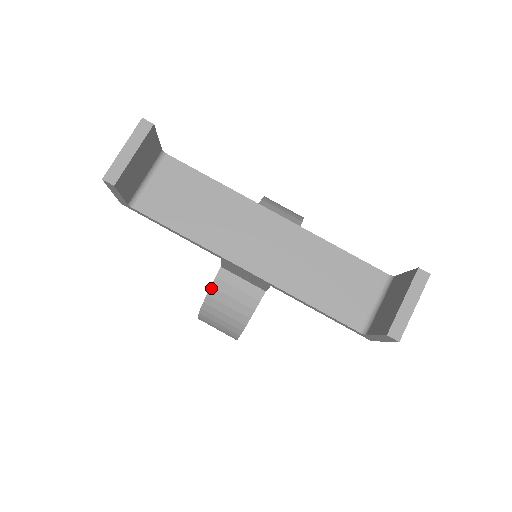
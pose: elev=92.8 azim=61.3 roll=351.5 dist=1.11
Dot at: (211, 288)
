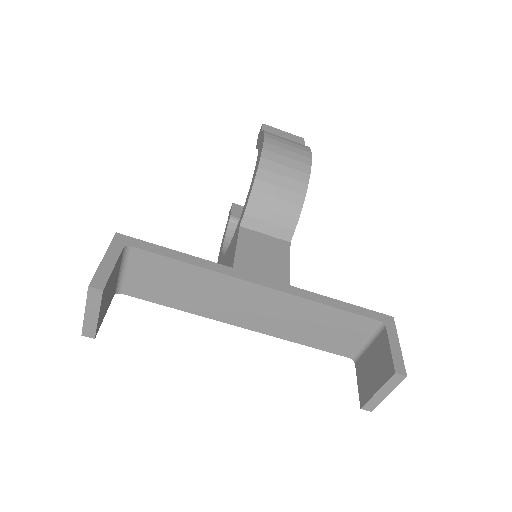
Dot at: occluded
